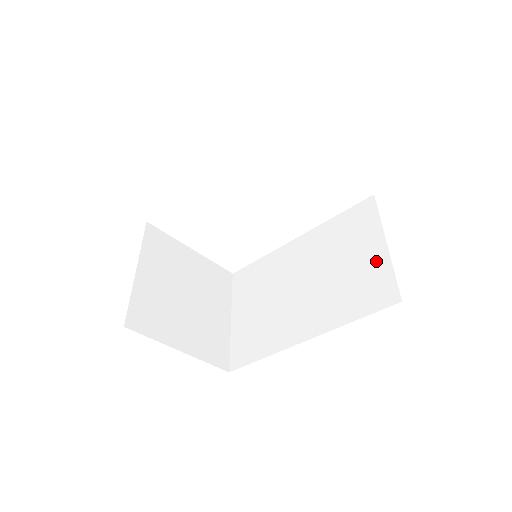
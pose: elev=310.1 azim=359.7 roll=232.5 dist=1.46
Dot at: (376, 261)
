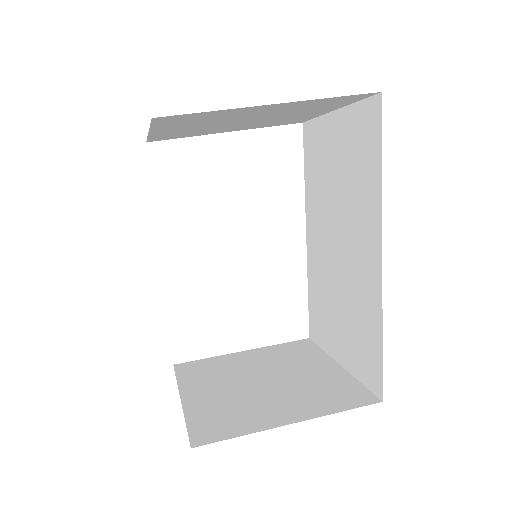
Dot at: (344, 127)
